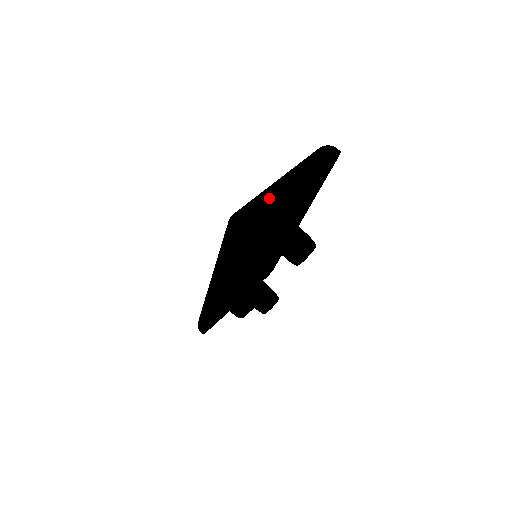
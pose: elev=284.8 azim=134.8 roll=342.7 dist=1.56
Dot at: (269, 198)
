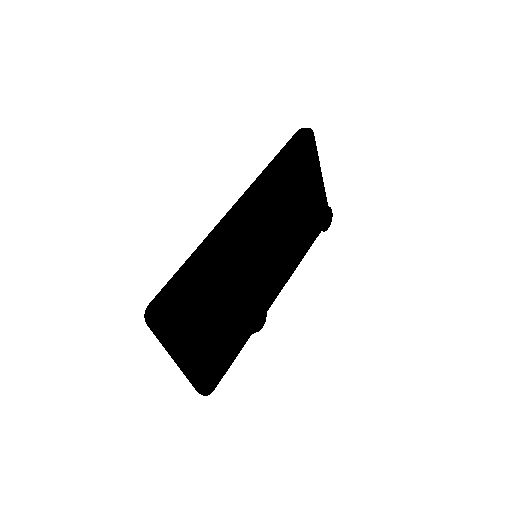
Dot at: occluded
